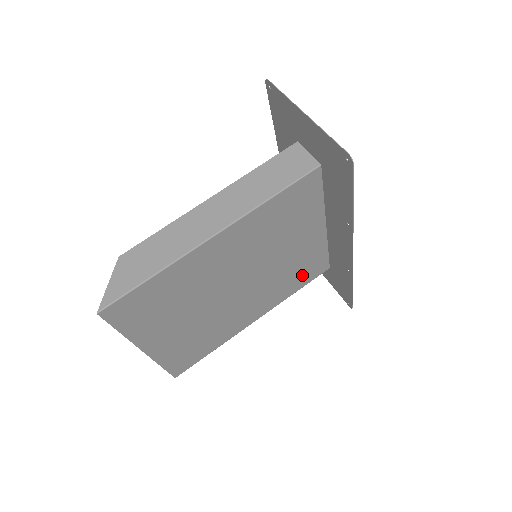
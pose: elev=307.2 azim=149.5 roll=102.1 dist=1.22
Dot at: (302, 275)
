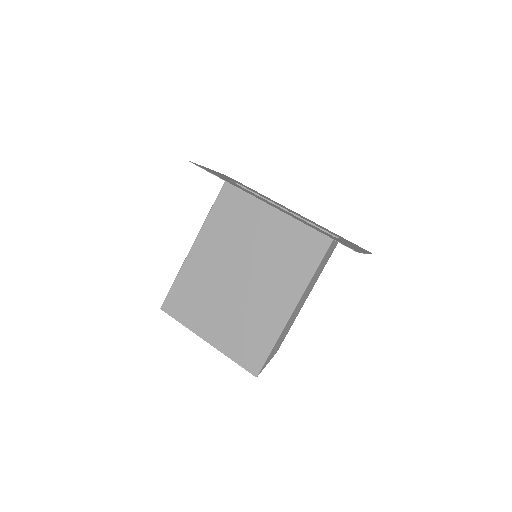
Dot at: (303, 253)
